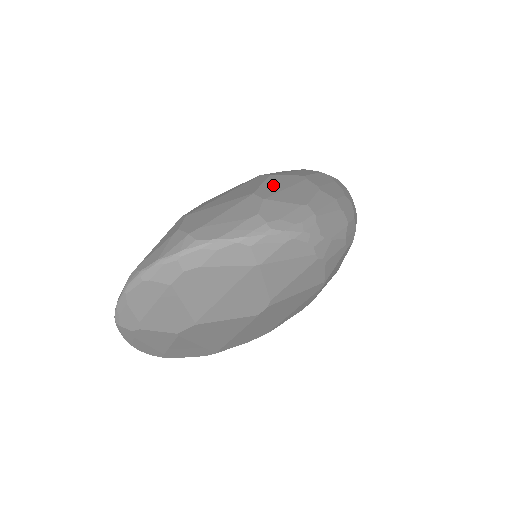
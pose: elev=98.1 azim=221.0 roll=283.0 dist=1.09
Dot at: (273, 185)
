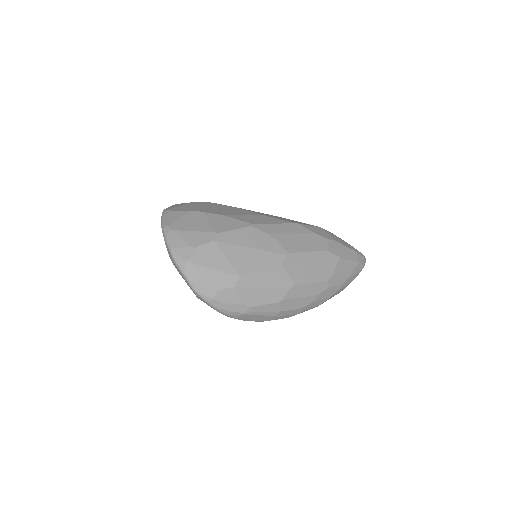
Dot at: (262, 278)
